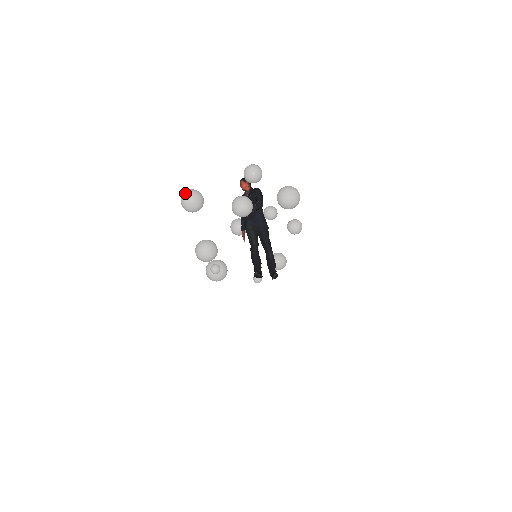
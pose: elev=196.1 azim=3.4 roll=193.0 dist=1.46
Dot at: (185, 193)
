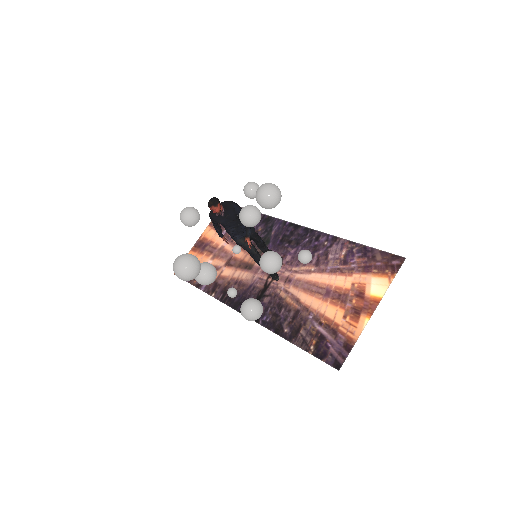
Dot at: (184, 272)
